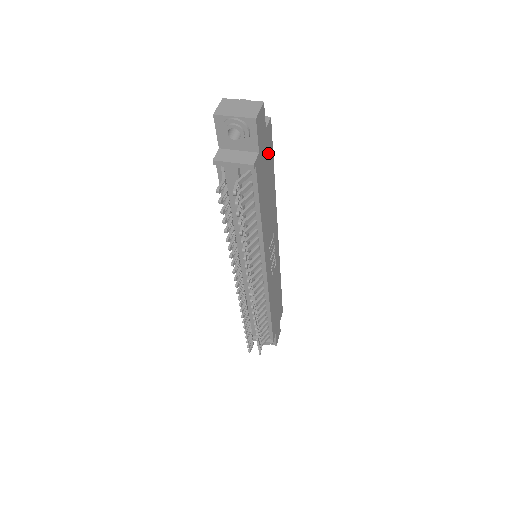
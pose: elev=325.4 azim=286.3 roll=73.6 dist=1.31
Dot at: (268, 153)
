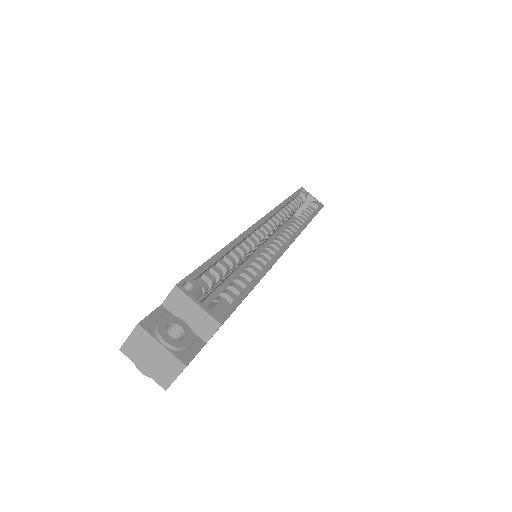
Dot at: occluded
